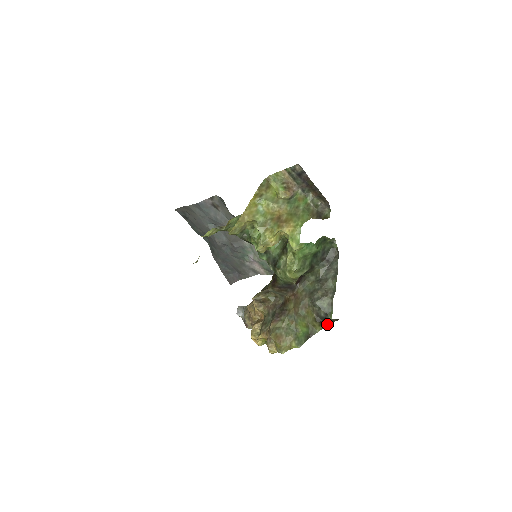
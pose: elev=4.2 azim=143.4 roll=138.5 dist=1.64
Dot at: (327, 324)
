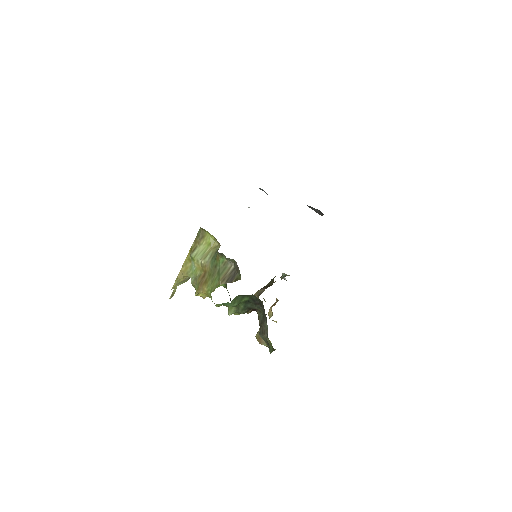
Dot at: occluded
